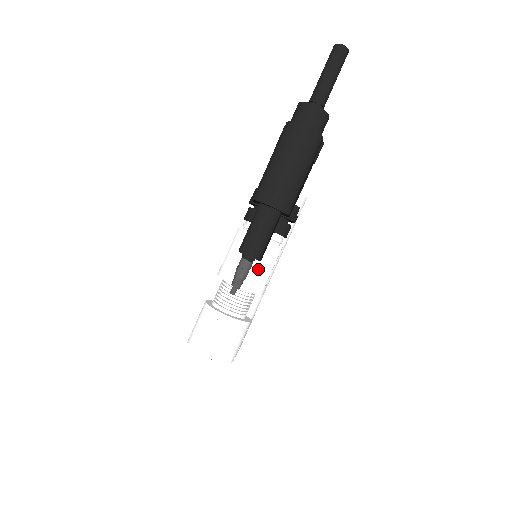
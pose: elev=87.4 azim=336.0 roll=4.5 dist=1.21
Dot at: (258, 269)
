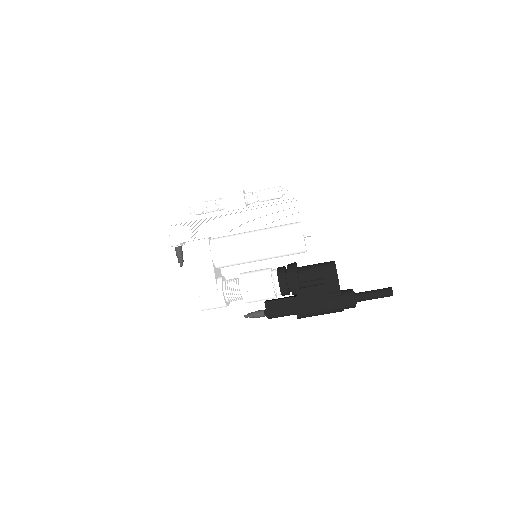
Dot at: occluded
